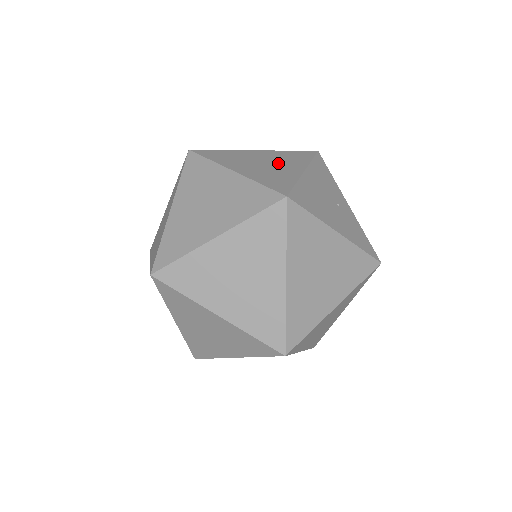
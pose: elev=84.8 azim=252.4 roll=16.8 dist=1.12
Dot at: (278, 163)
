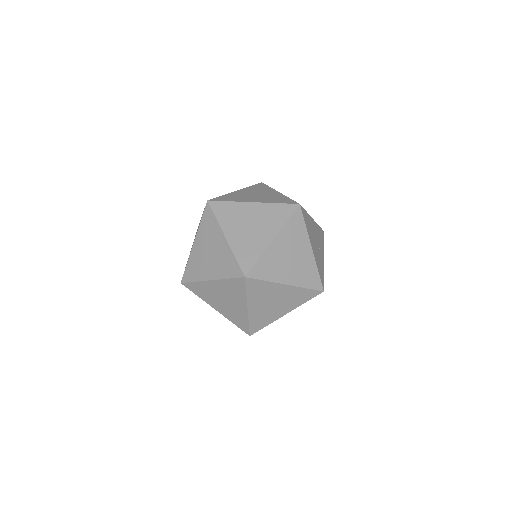
Dot at: occluded
